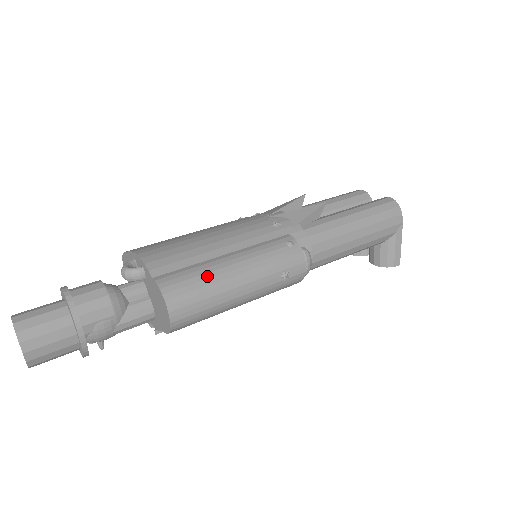
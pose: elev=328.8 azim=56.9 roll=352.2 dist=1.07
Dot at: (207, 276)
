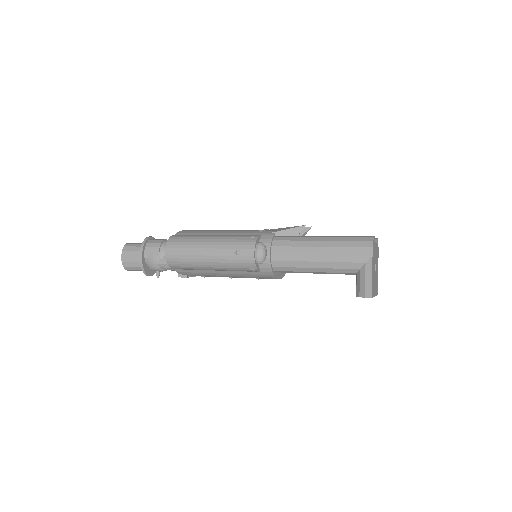
Dot at: (194, 238)
